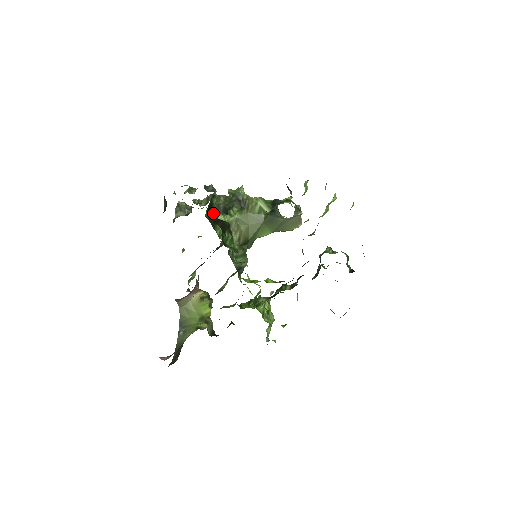
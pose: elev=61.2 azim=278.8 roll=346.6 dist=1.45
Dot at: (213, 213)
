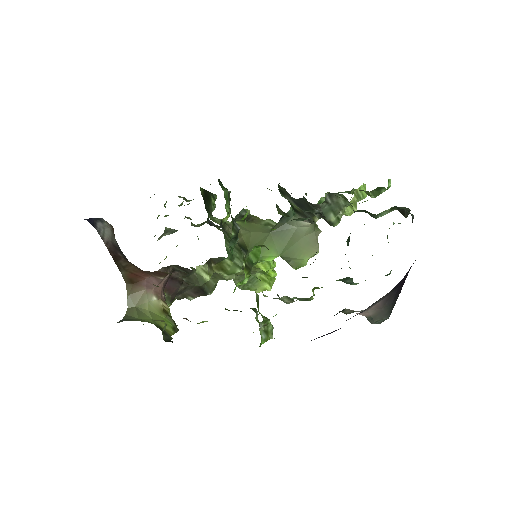
Dot at: (209, 206)
